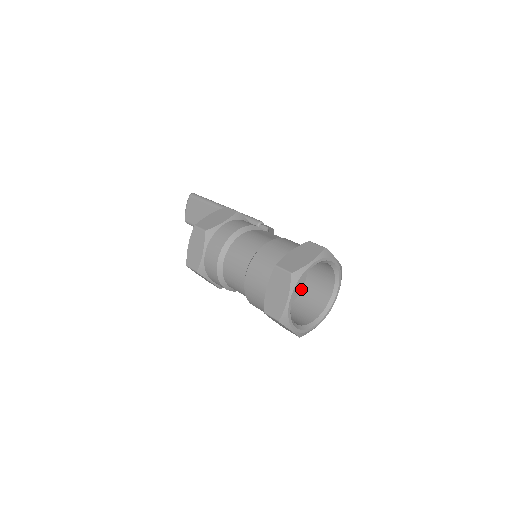
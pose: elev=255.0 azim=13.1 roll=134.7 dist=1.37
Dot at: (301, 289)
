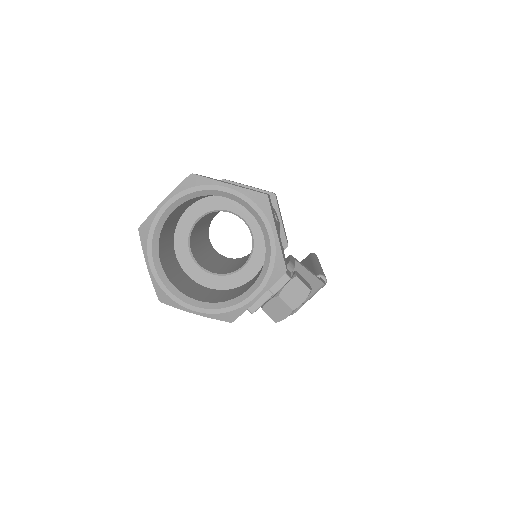
Dot at: (239, 285)
